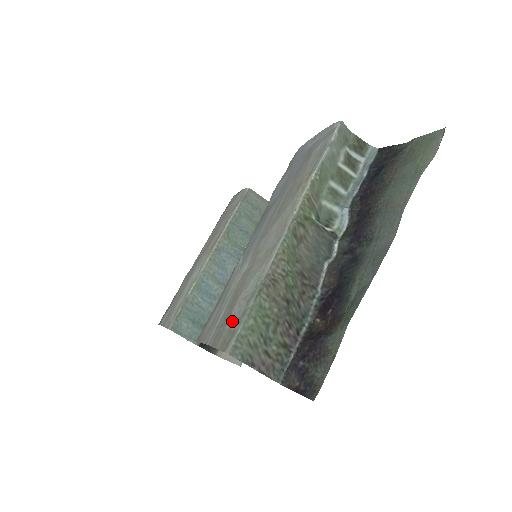
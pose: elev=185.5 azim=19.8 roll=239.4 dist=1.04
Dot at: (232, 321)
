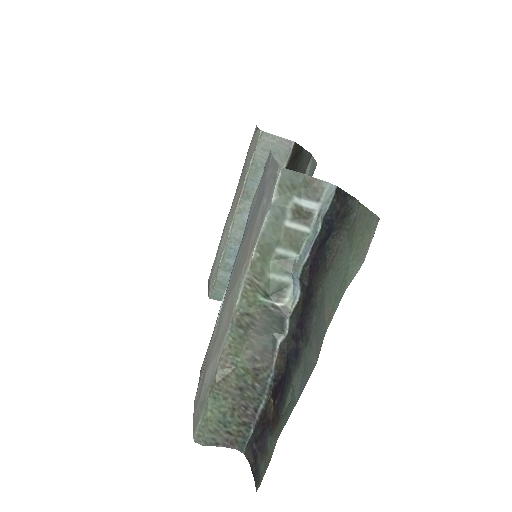
Dot at: (201, 400)
